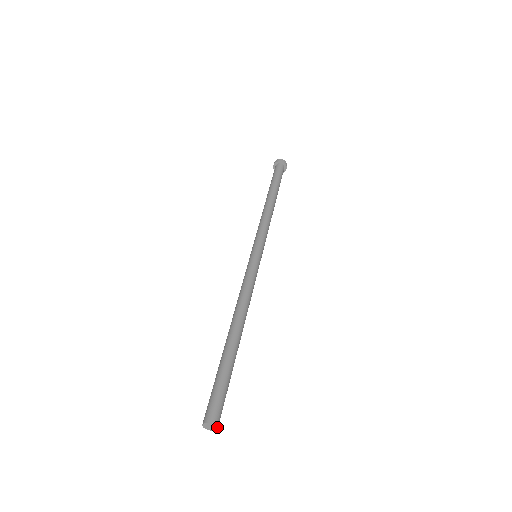
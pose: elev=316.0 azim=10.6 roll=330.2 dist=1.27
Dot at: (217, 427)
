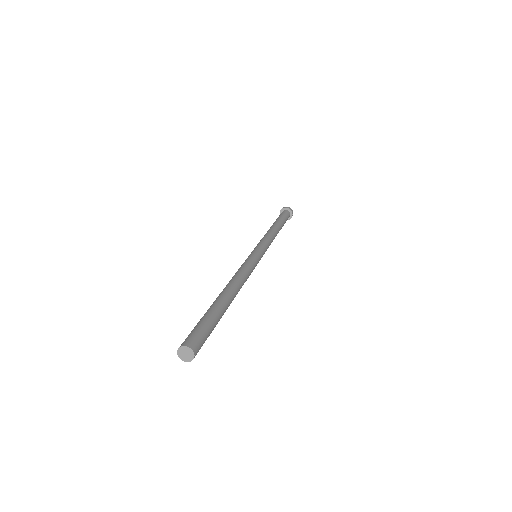
Dot at: occluded
